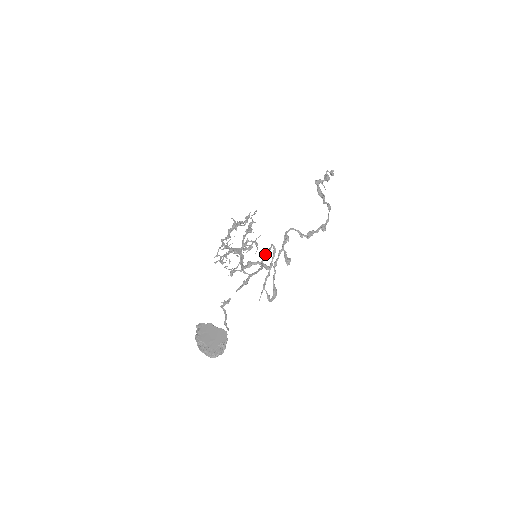
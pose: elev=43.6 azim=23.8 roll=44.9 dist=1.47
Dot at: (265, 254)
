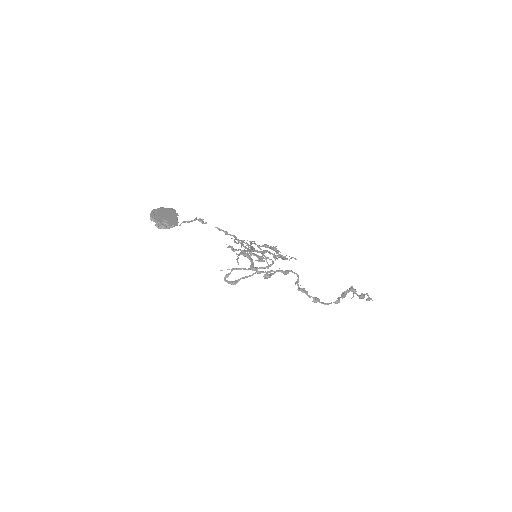
Dot at: (261, 253)
